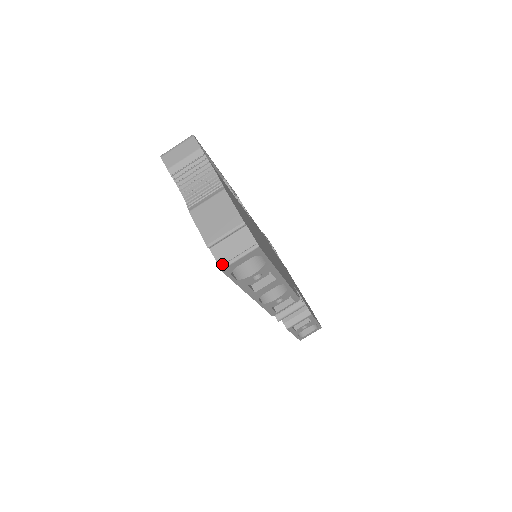
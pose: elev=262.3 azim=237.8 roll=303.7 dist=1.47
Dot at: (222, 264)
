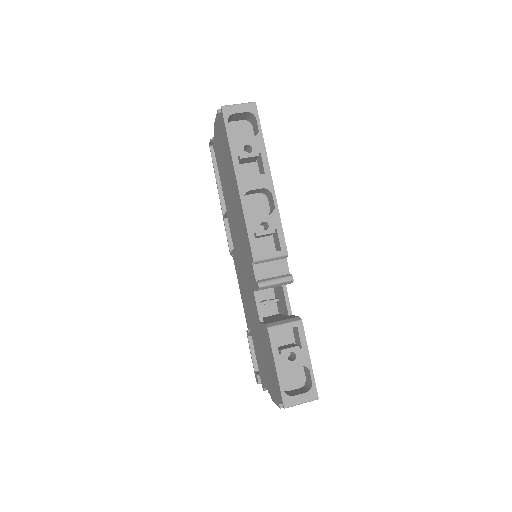
Dot at: (224, 111)
